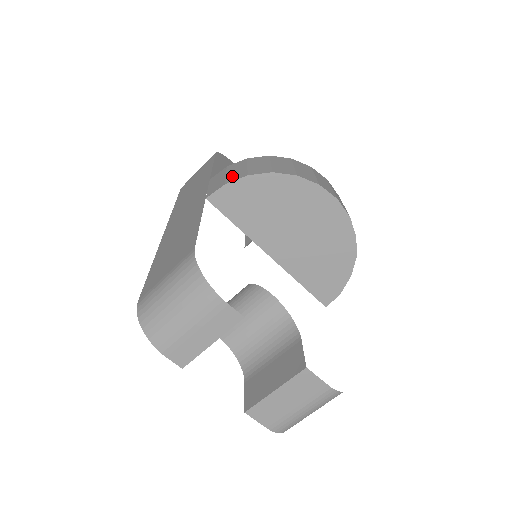
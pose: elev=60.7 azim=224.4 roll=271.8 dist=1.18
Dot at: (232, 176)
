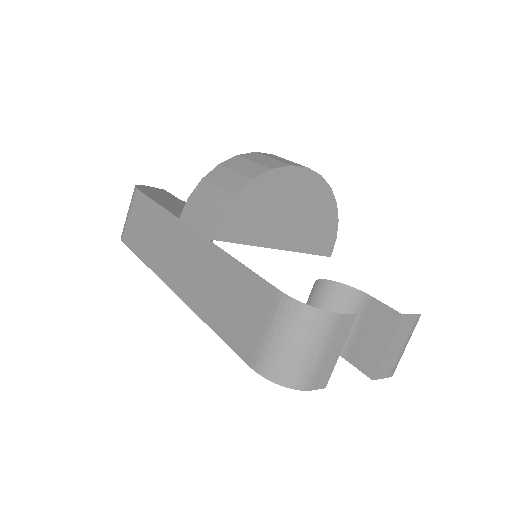
Dot at: (214, 204)
